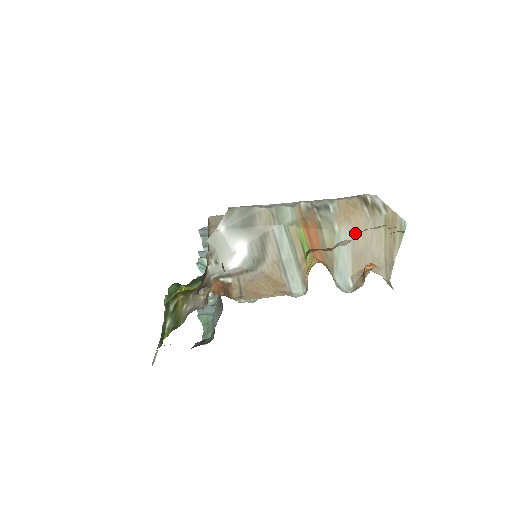
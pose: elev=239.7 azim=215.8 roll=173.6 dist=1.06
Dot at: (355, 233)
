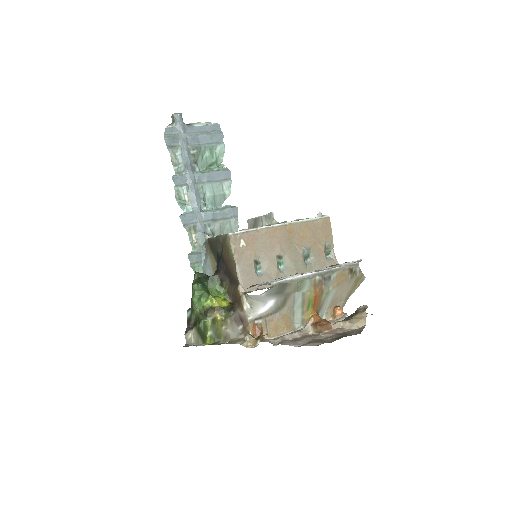
Dot at: (338, 290)
